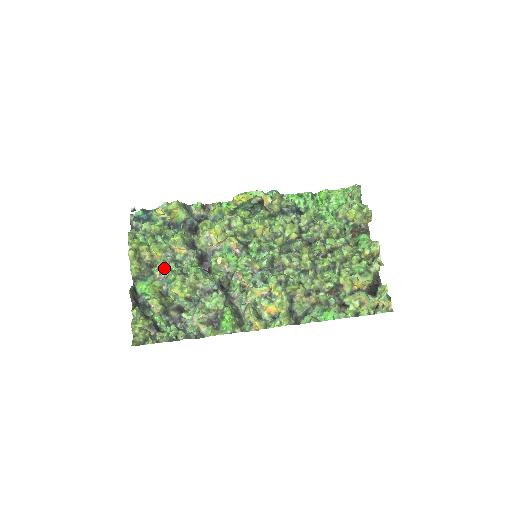
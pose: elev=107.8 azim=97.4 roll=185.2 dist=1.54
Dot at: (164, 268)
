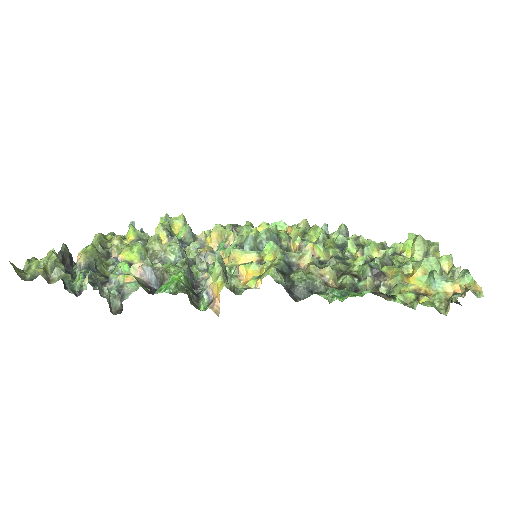
Dot at: occluded
